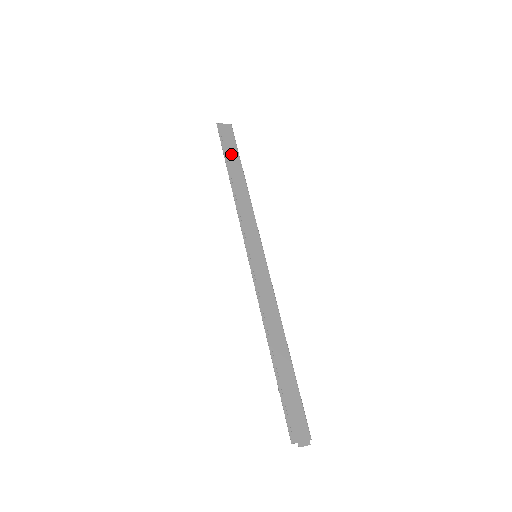
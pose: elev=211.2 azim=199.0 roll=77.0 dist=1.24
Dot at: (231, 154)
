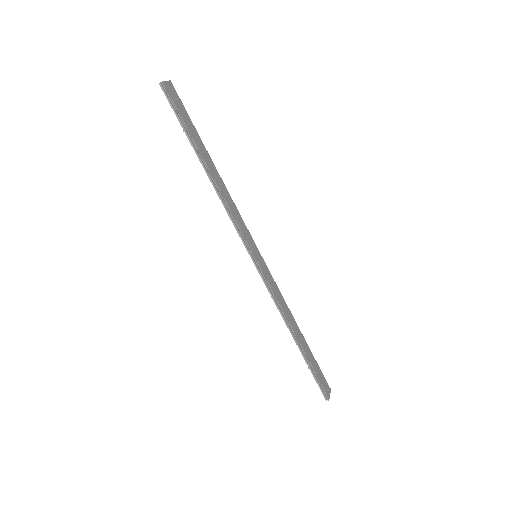
Dot at: (192, 131)
